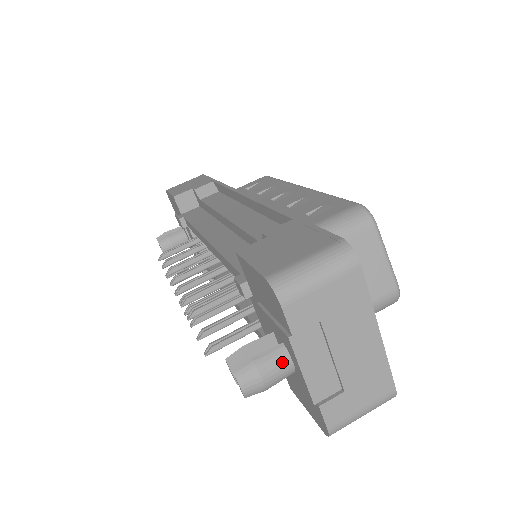
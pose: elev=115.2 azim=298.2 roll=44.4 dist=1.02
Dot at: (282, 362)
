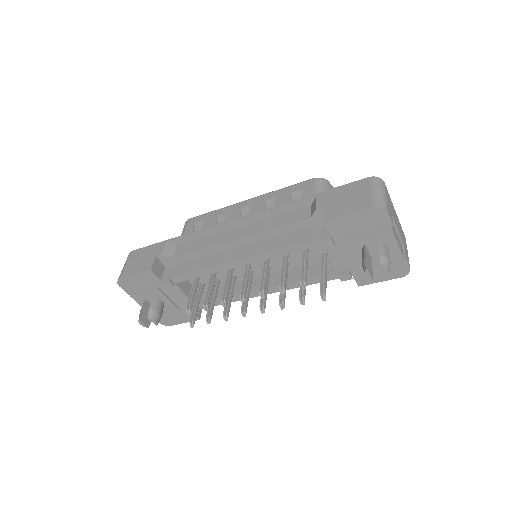
Dot at: (386, 248)
